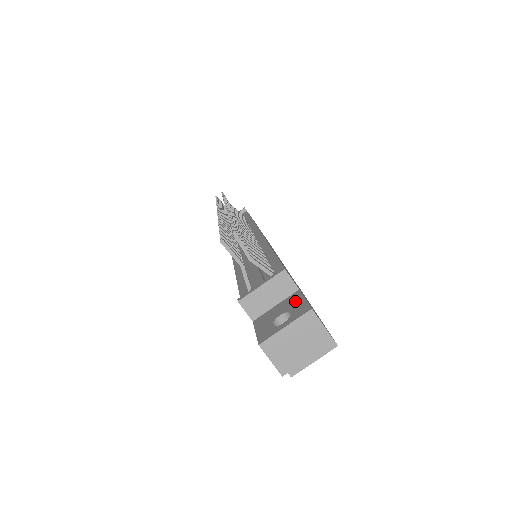
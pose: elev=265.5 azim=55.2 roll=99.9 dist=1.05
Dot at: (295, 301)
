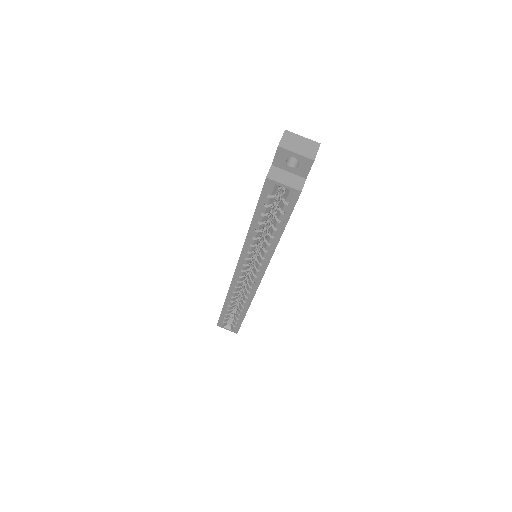
Dot at: occluded
